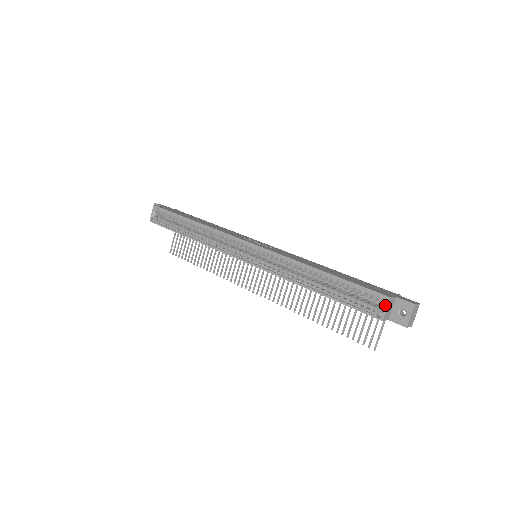
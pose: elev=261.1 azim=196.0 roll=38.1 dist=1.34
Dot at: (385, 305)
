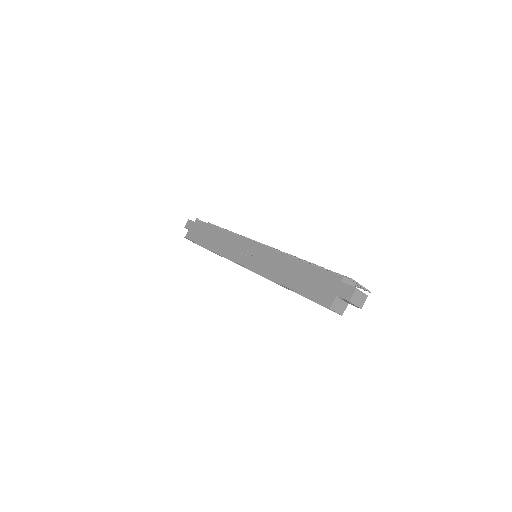
Dot at: occluded
